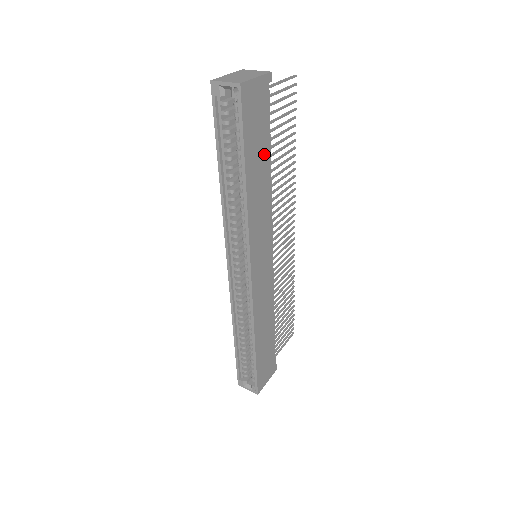
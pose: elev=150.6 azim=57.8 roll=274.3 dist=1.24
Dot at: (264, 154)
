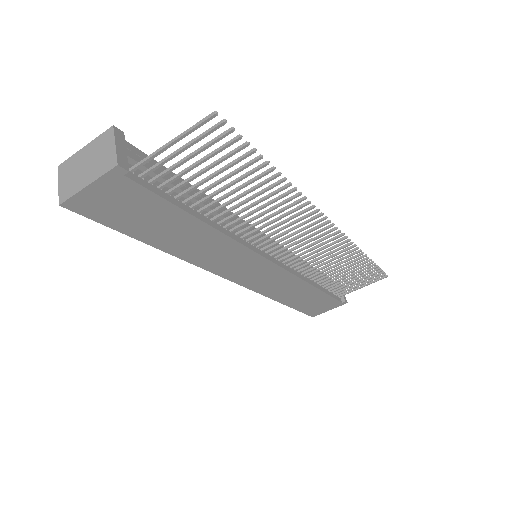
Dot at: (178, 221)
